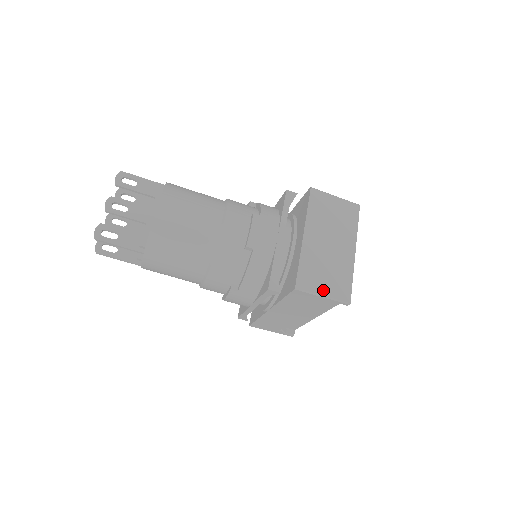
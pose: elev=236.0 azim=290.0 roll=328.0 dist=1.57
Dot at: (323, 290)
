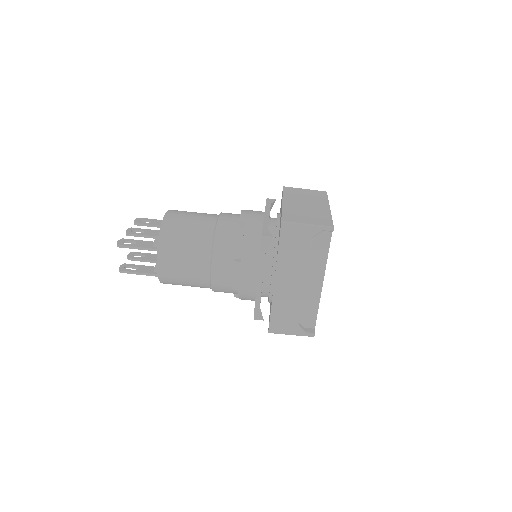
Dot at: (307, 222)
